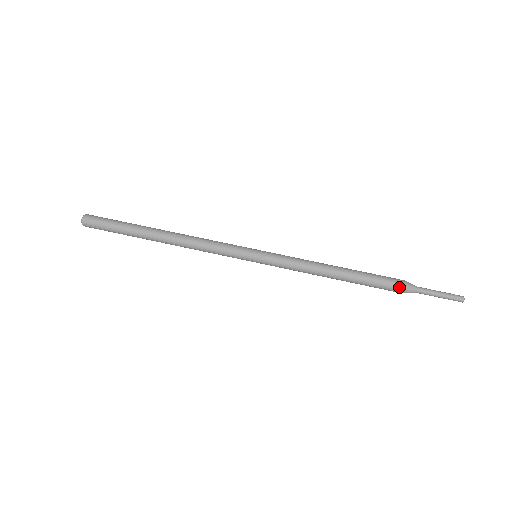
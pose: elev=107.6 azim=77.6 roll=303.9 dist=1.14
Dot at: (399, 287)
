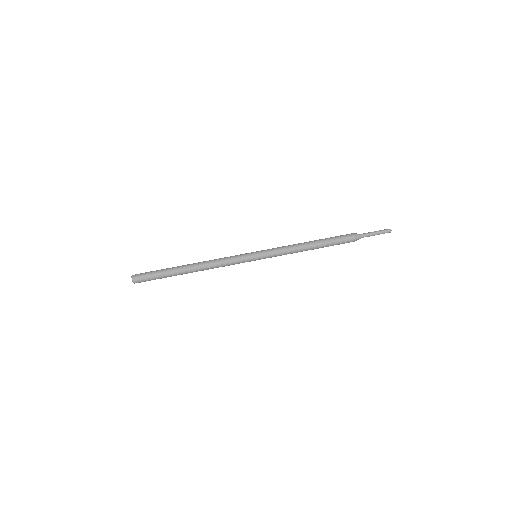
Dot at: (351, 239)
